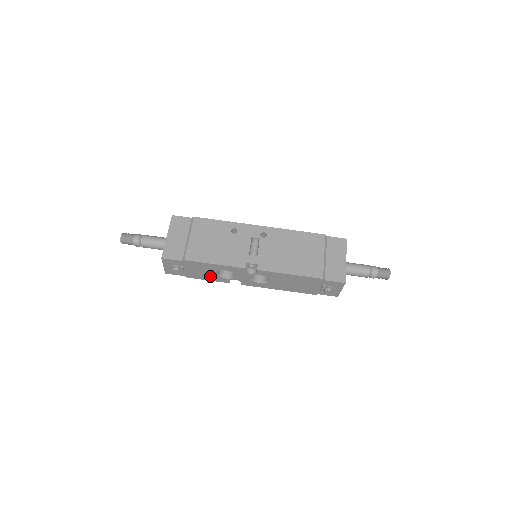
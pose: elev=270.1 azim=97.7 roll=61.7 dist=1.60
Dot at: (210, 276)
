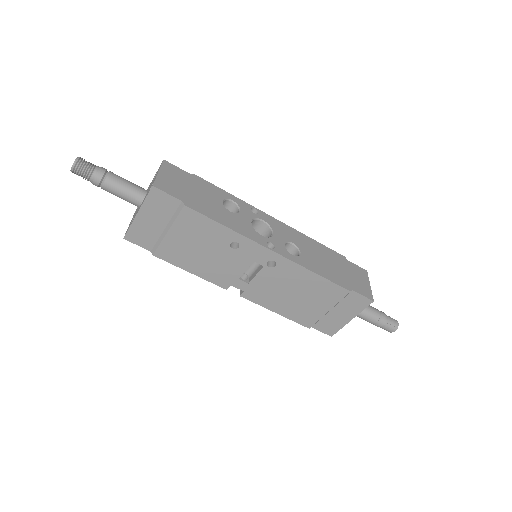
Dot at: occluded
